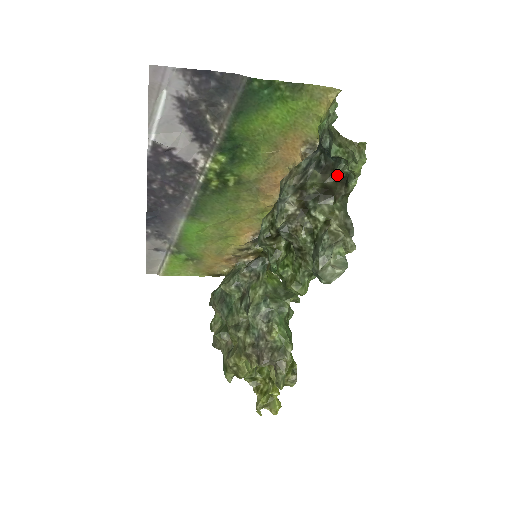
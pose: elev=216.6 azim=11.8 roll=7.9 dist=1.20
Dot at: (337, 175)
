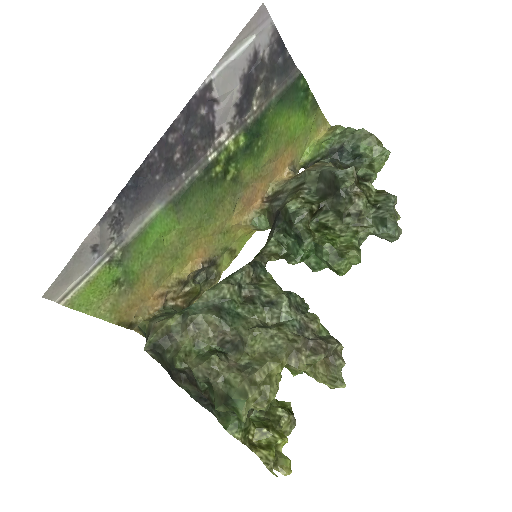
Dot at: (357, 172)
